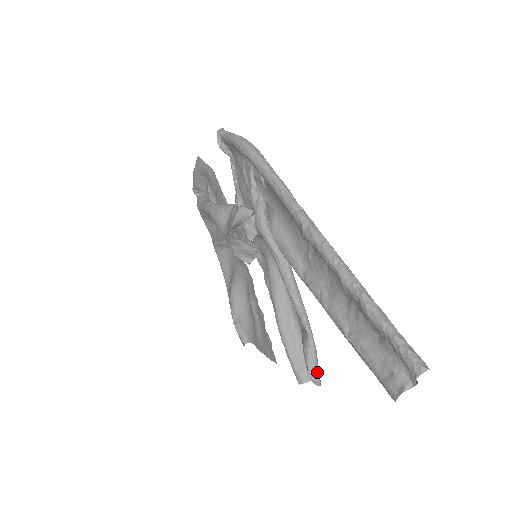
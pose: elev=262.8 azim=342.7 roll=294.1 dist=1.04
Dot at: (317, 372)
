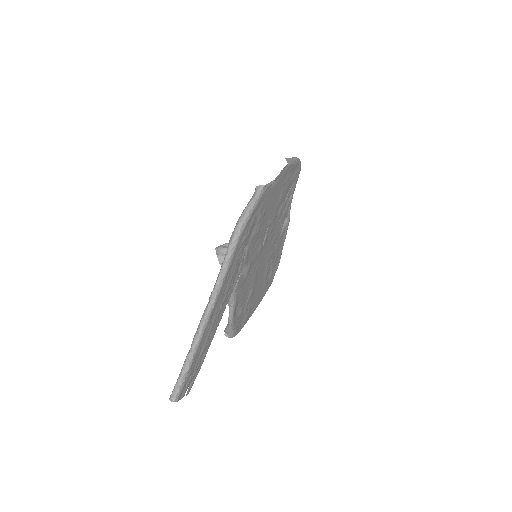
Dot at: (229, 333)
